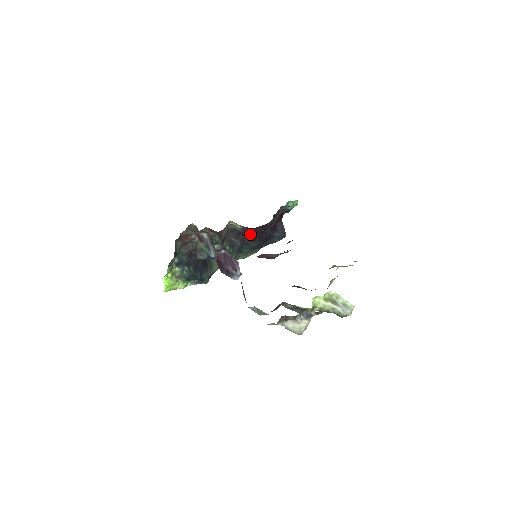
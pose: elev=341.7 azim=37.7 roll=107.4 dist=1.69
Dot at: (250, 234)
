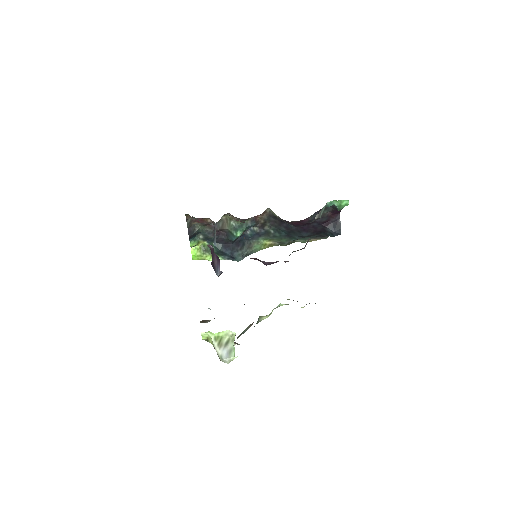
Dot at: (291, 225)
